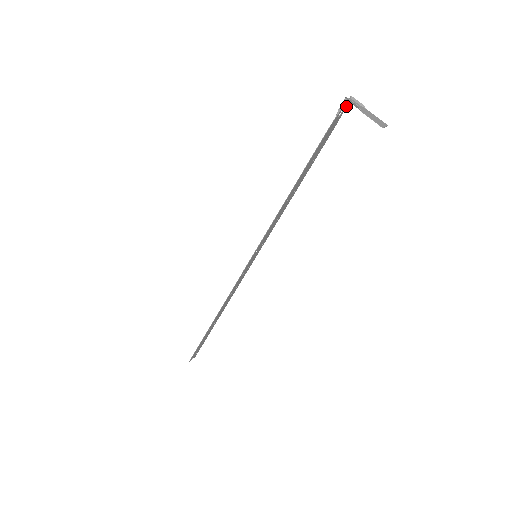
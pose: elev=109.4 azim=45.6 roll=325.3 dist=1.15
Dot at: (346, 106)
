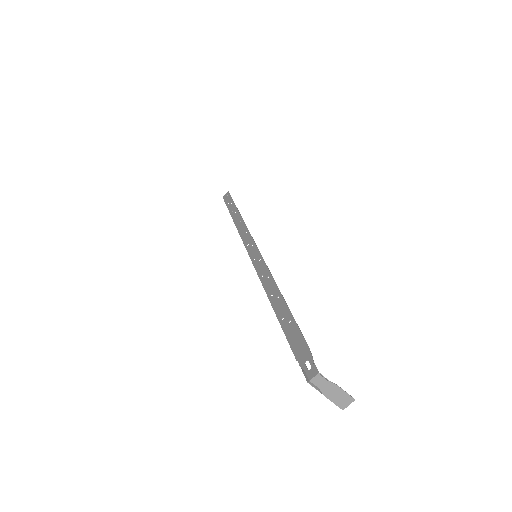
Dot at: (314, 366)
